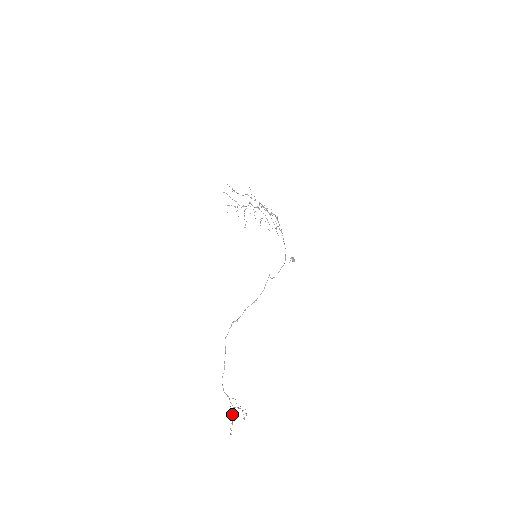
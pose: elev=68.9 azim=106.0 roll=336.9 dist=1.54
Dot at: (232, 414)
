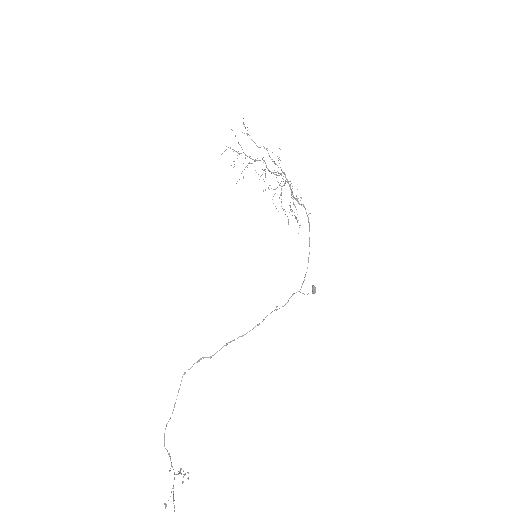
Dot at: occluded
